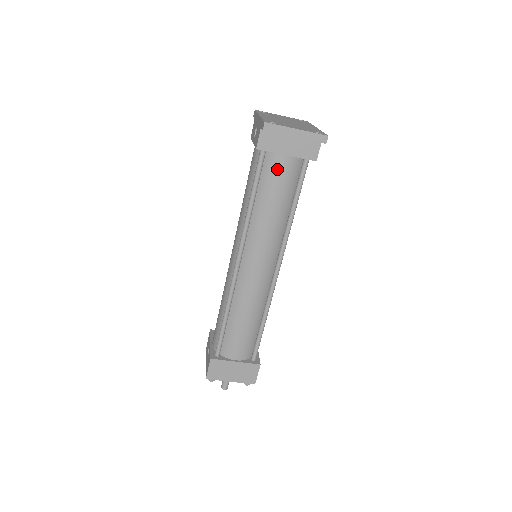
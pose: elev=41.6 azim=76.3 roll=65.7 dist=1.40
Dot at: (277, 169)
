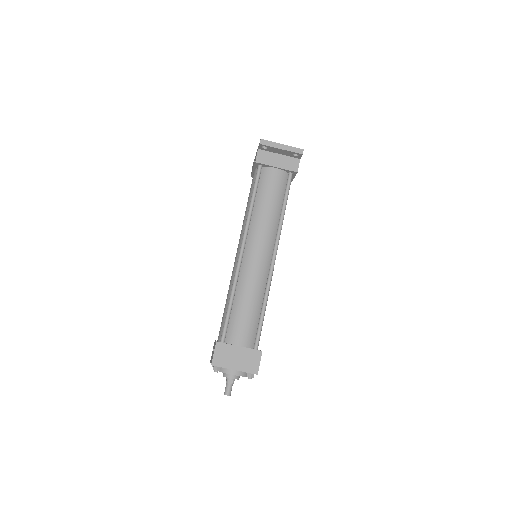
Dot at: (270, 178)
